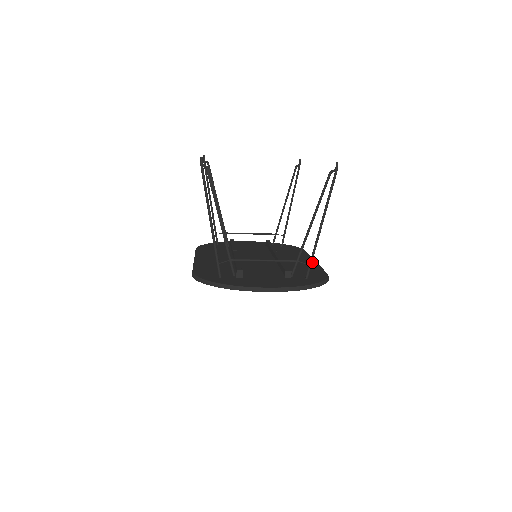
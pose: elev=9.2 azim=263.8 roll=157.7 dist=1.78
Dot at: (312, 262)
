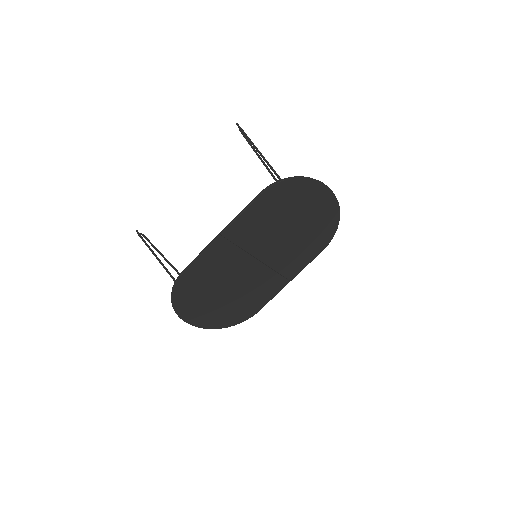
Dot at: occluded
